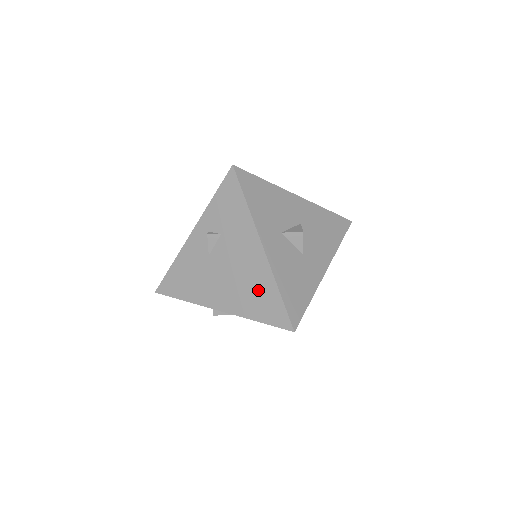
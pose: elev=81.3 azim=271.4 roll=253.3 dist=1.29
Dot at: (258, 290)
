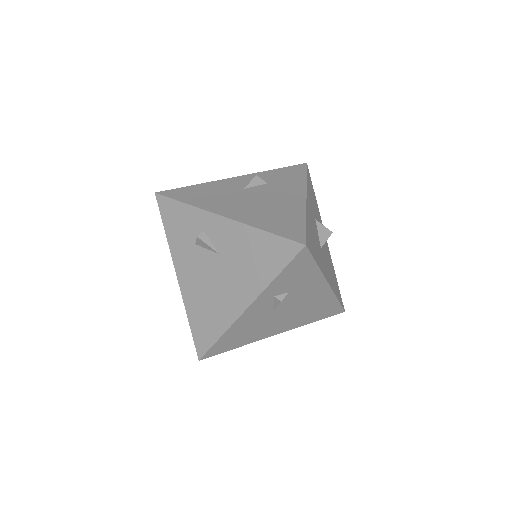
Dot at: (282, 214)
